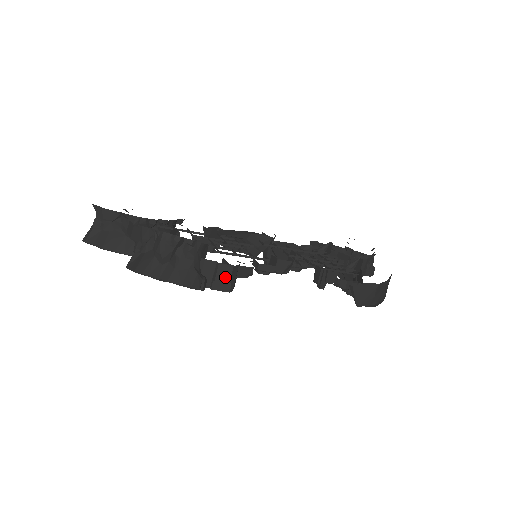
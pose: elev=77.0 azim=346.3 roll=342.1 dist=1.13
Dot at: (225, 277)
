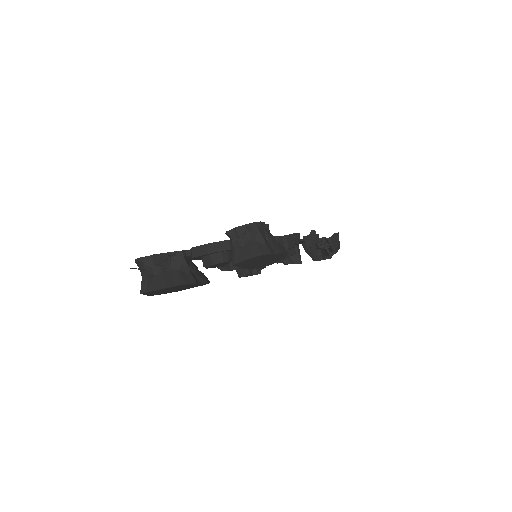
Dot at: (292, 244)
